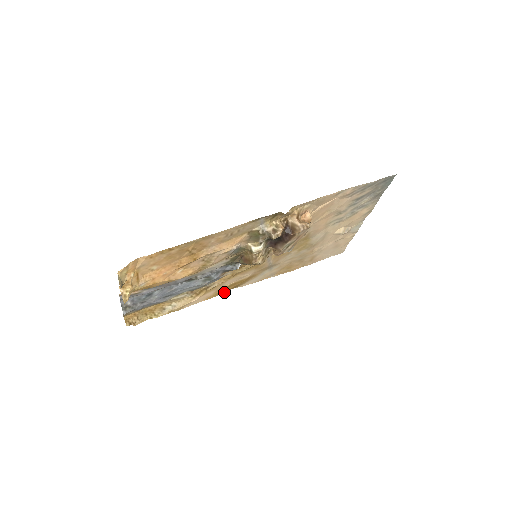
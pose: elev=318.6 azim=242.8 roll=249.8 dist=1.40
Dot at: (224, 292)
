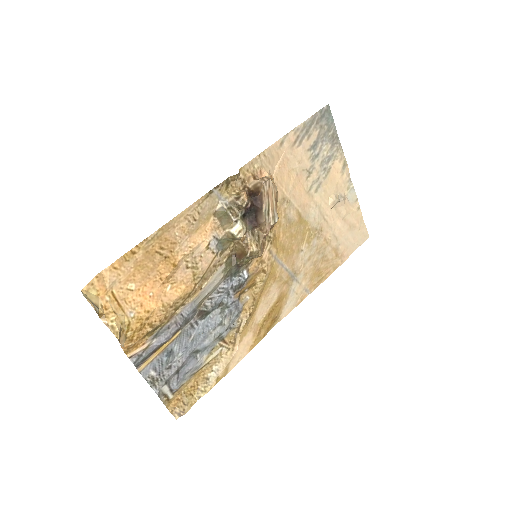
Dot at: (266, 333)
